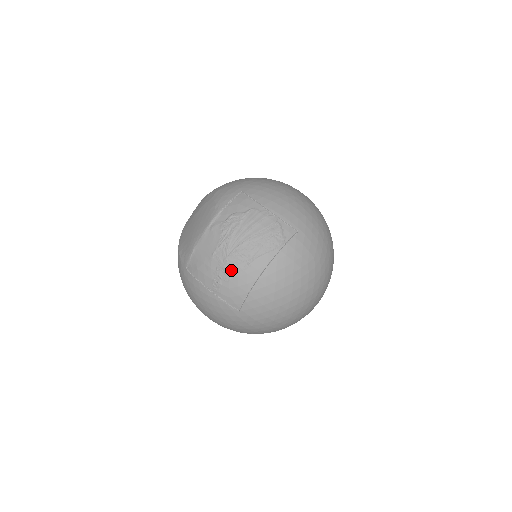
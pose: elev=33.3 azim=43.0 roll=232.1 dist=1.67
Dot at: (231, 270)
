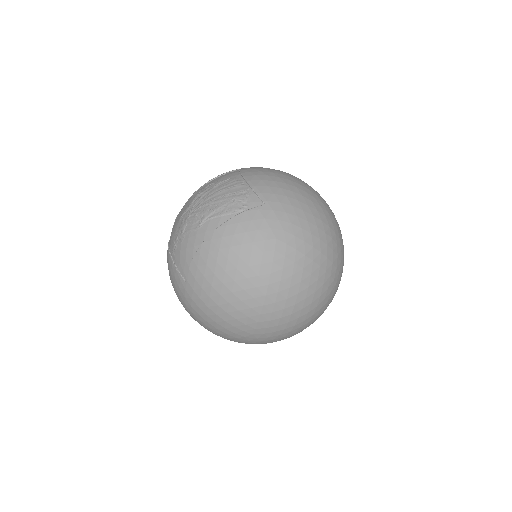
Dot at: (186, 230)
